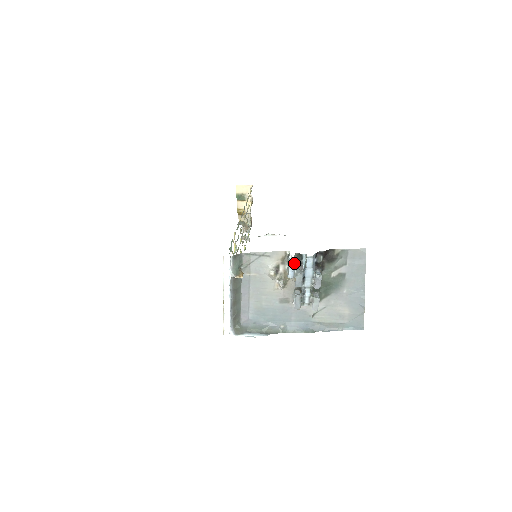
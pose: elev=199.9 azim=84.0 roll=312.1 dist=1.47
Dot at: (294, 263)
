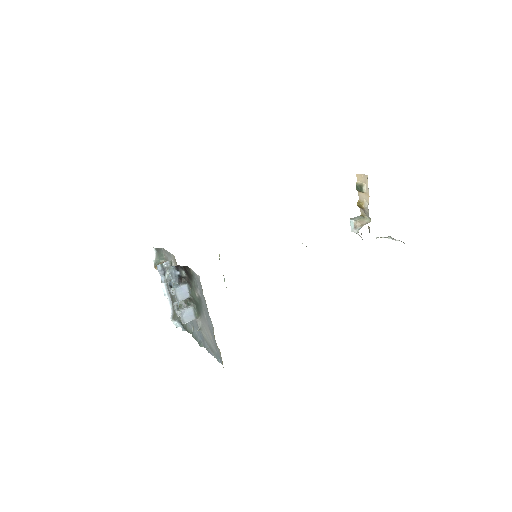
Dot at: (159, 269)
